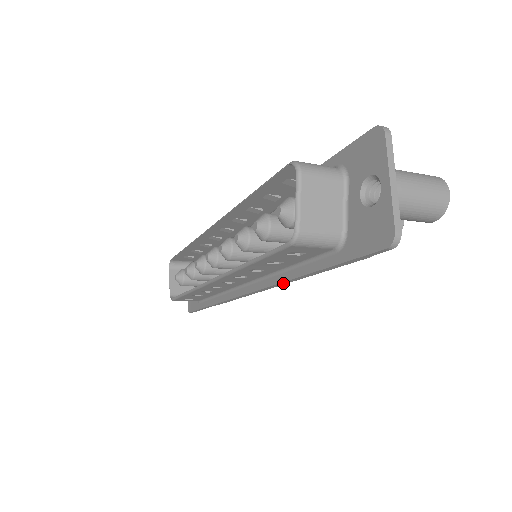
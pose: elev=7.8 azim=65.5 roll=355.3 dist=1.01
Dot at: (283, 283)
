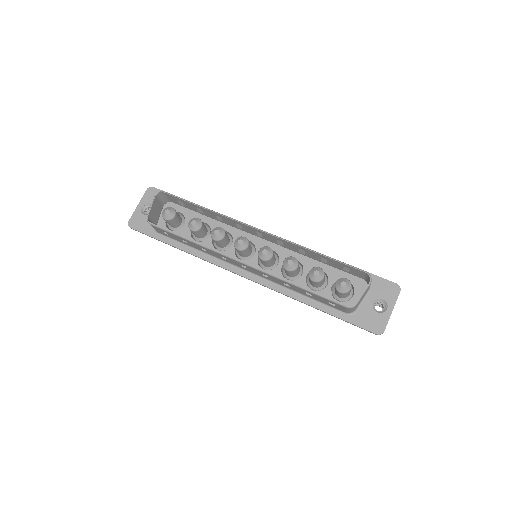
Dot at: occluded
